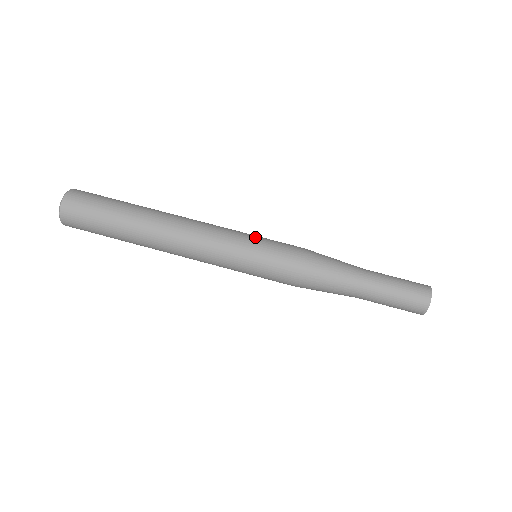
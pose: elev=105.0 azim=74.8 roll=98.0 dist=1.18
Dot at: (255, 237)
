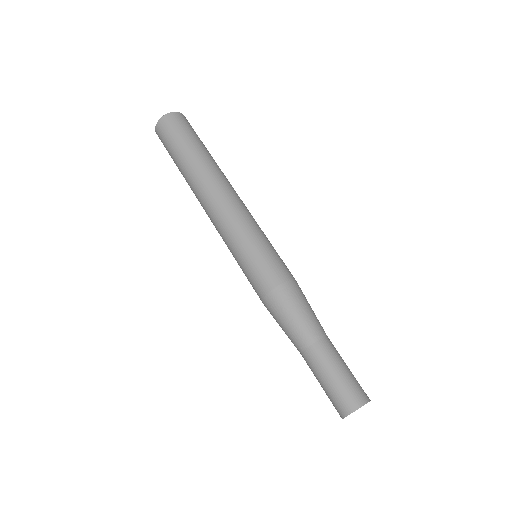
Dot at: (262, 240)
